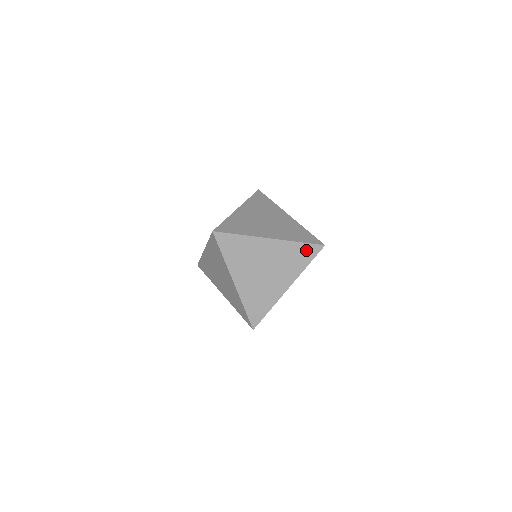
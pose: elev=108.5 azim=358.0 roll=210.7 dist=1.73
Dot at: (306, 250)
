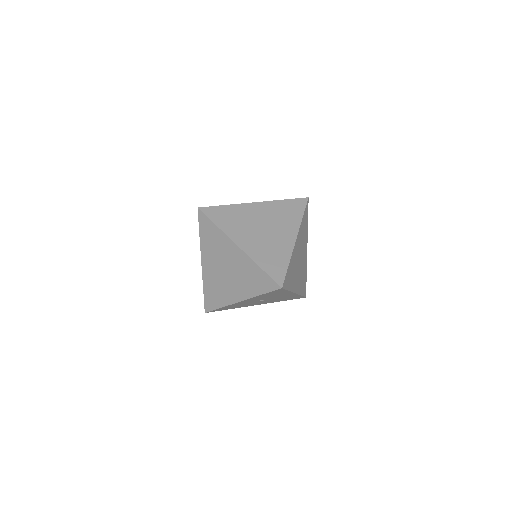
Dot at: (264, 279)
